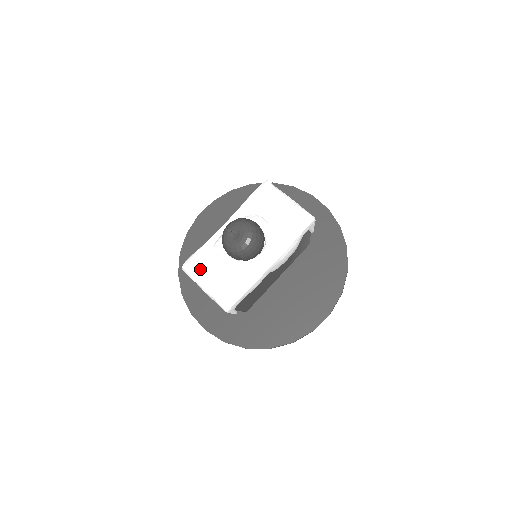
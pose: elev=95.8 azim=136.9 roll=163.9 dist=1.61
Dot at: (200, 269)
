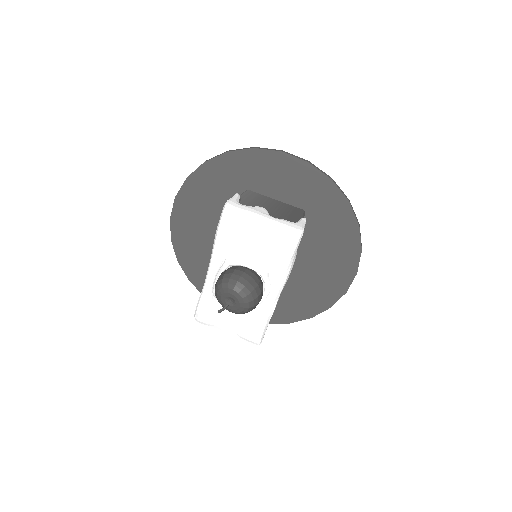
Dot at: (213, 319)
